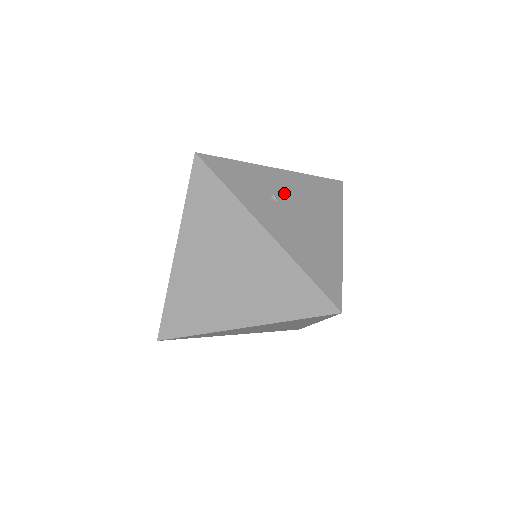
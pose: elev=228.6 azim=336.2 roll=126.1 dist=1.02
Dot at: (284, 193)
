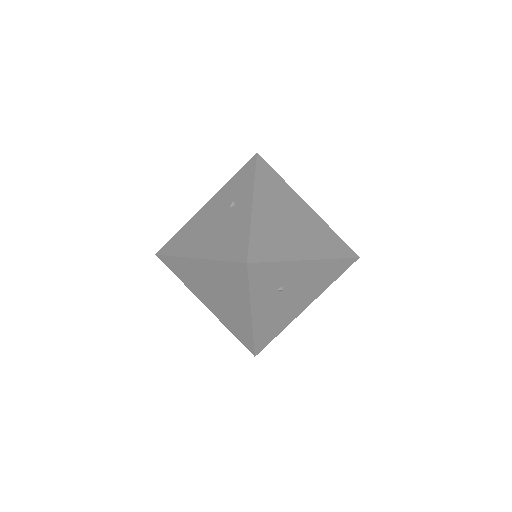
Dot at: (293, 283)
